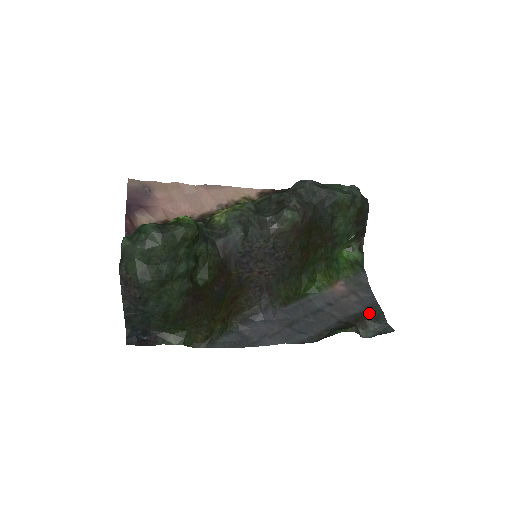
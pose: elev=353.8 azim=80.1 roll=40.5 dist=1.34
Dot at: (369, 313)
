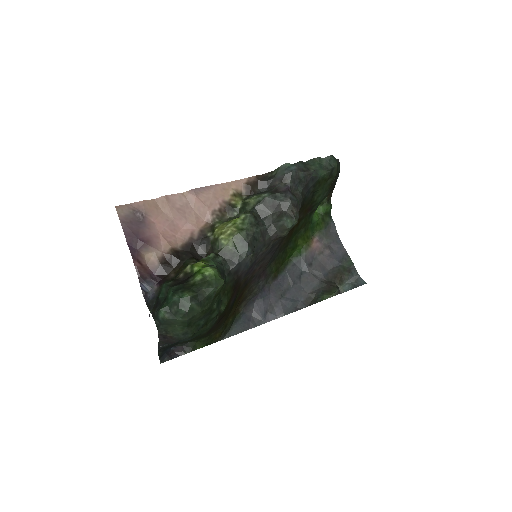
Dot at: (343, 266)
